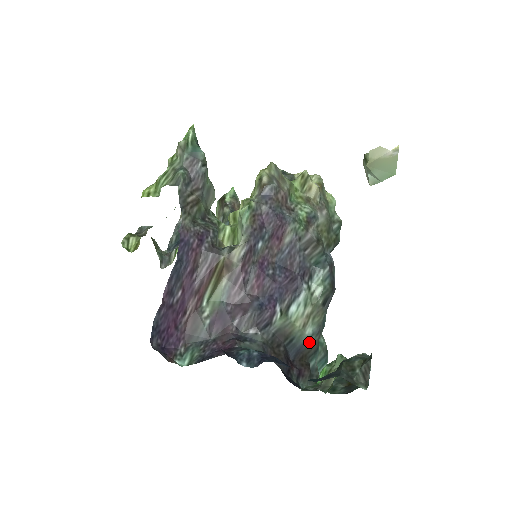
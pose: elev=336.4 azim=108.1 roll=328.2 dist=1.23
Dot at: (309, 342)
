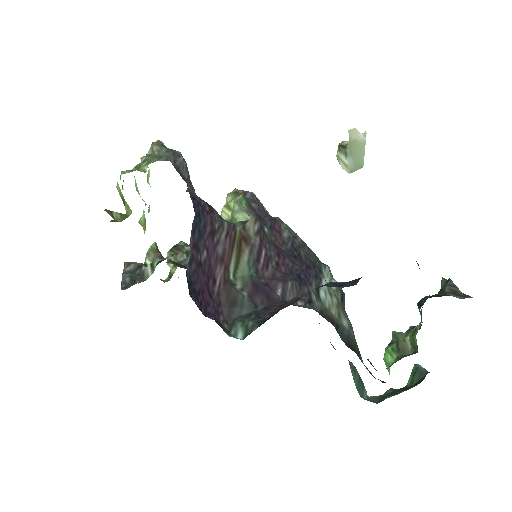
Dot at: (351, 335)
